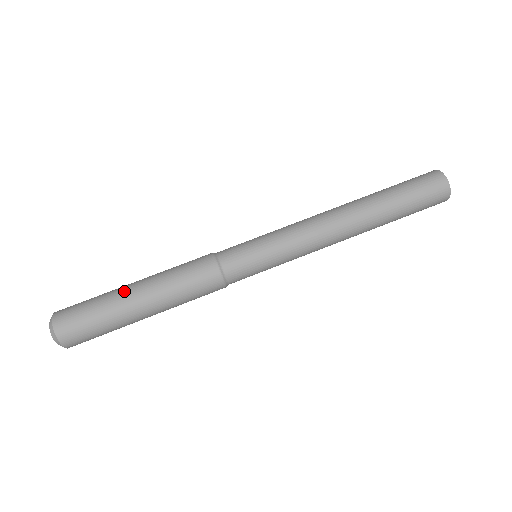
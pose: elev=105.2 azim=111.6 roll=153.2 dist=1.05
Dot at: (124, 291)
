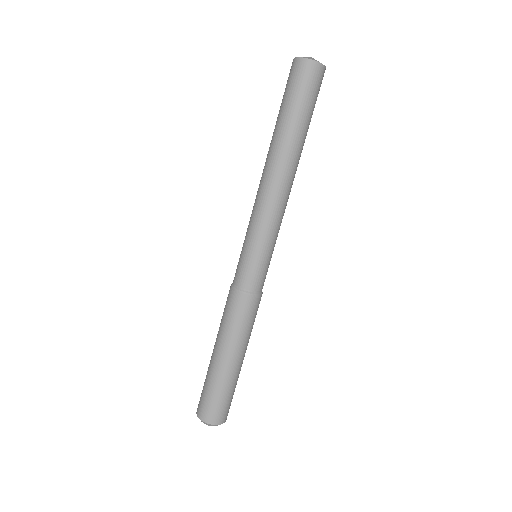
Dot at: (211, 361)
